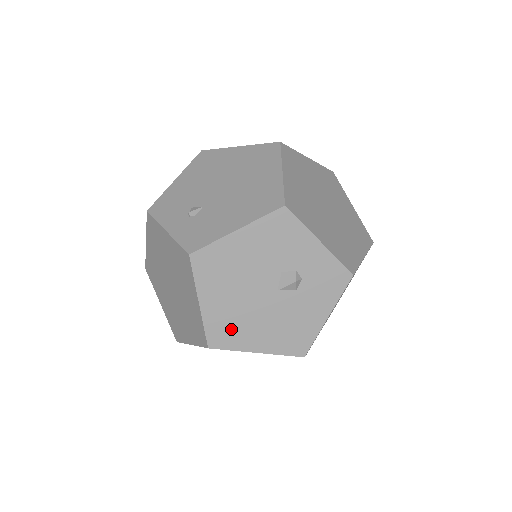
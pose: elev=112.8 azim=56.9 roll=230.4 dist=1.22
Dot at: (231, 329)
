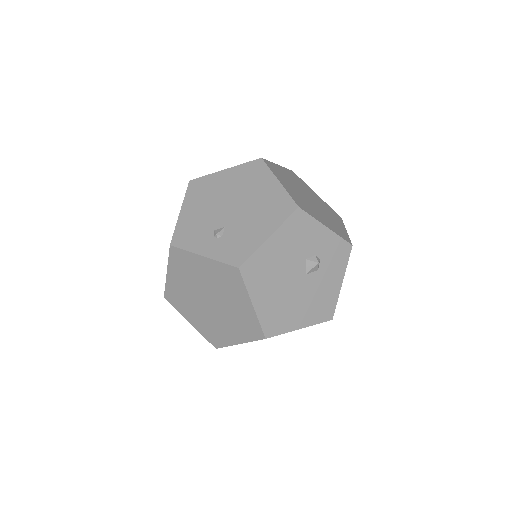
Dot at: (279, 317)
